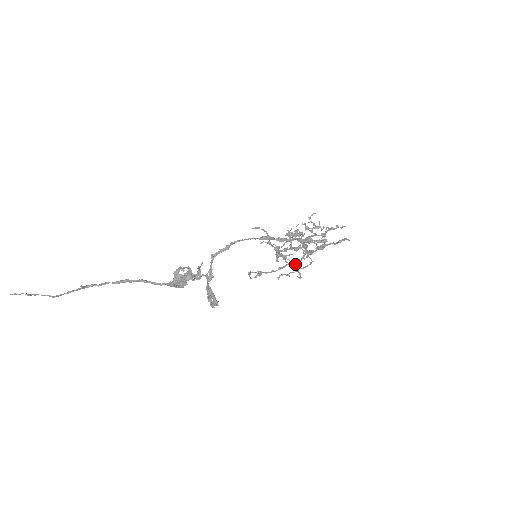
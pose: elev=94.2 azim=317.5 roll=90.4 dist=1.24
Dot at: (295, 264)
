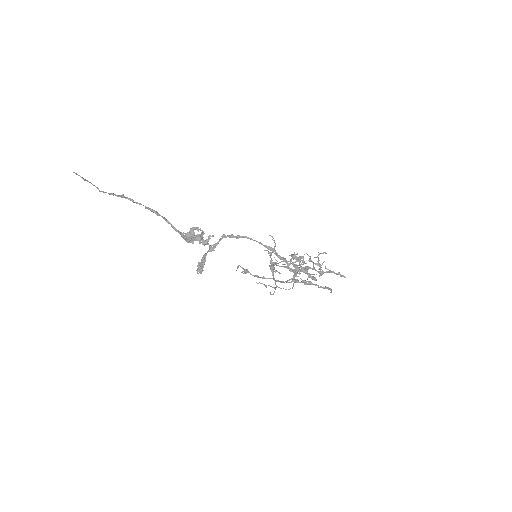
Dot at: occluded
